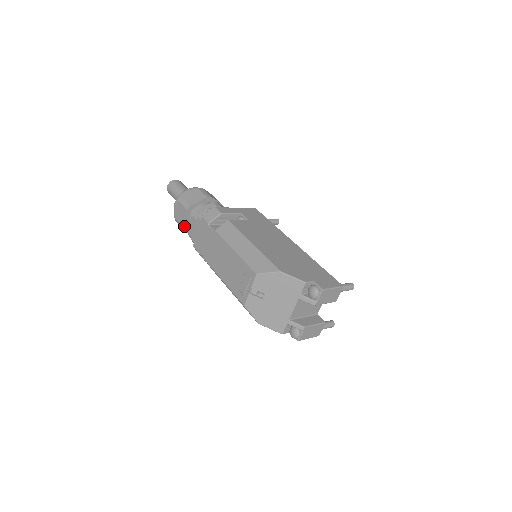
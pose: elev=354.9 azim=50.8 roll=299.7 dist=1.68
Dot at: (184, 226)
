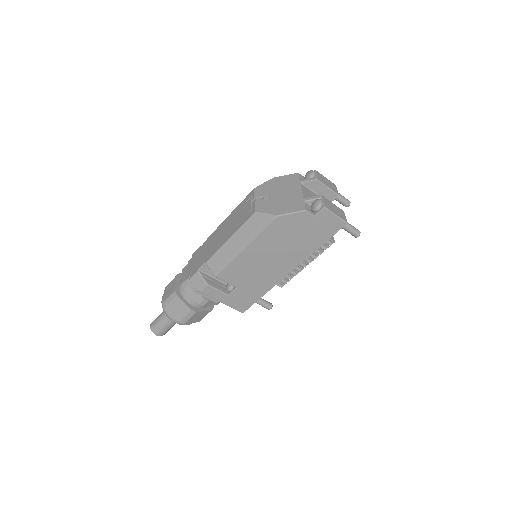
Dot at: (176, 291)
